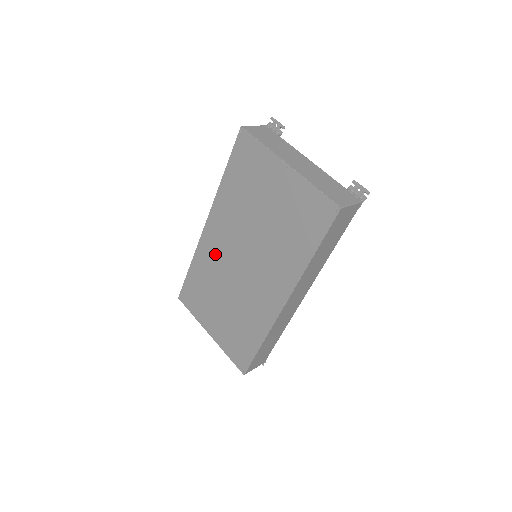
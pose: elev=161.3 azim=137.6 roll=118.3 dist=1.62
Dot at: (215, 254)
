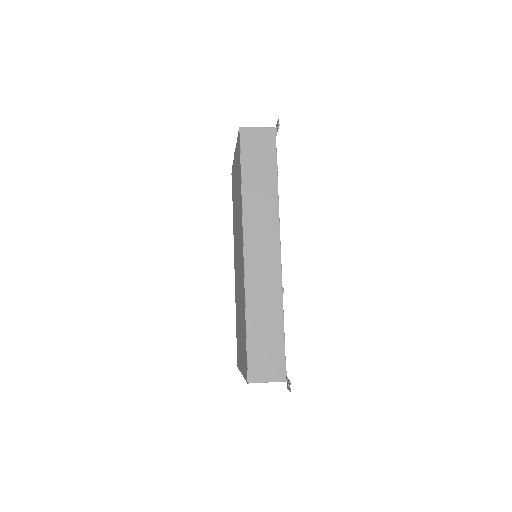
Dot at: (236, 281)
